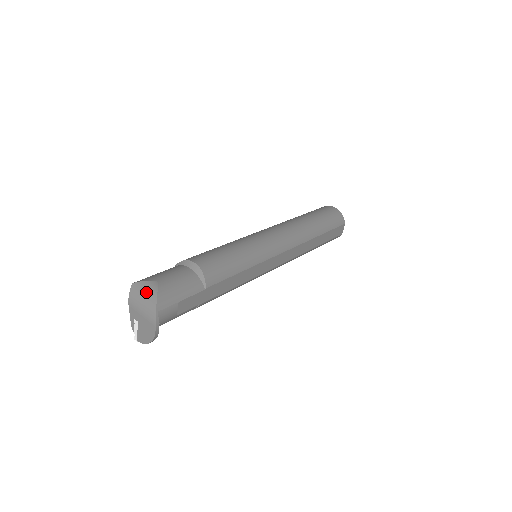
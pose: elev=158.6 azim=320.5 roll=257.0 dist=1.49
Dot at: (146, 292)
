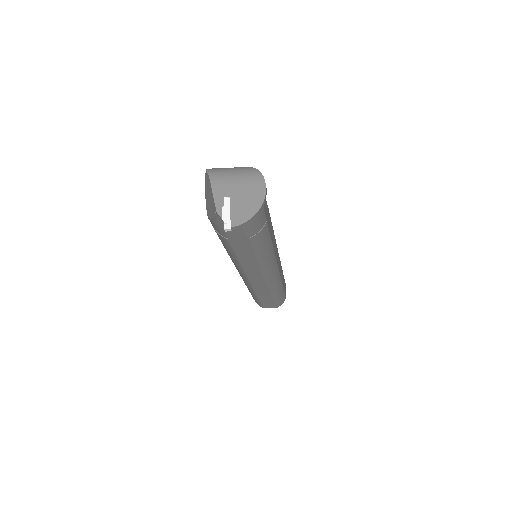
Dot at: (232, 168)
